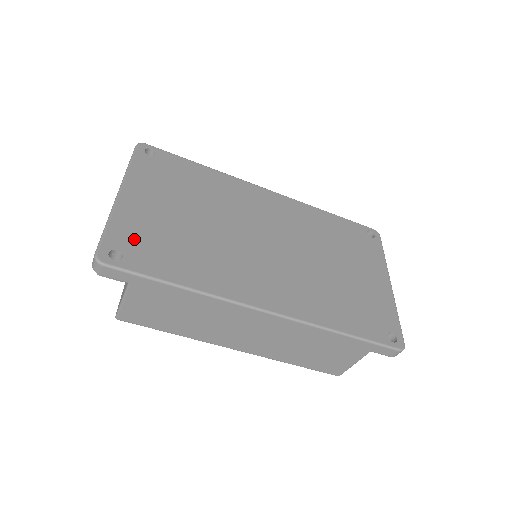
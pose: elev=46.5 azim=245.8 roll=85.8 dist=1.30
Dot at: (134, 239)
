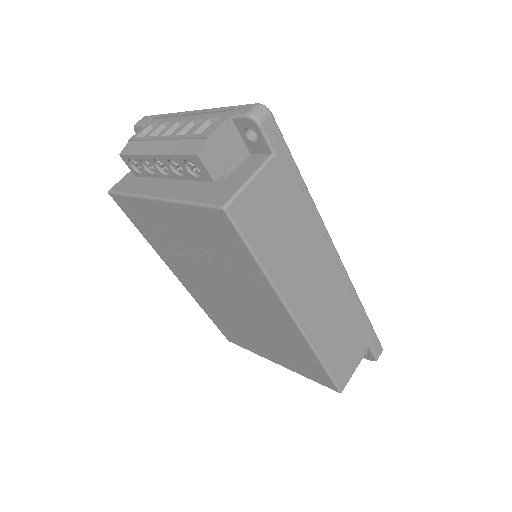
Dot at: occluded
